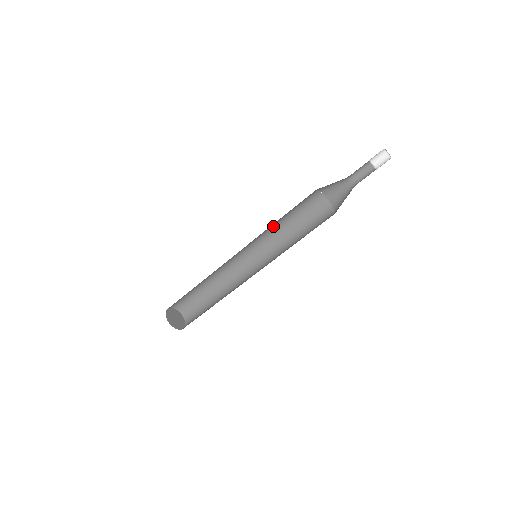
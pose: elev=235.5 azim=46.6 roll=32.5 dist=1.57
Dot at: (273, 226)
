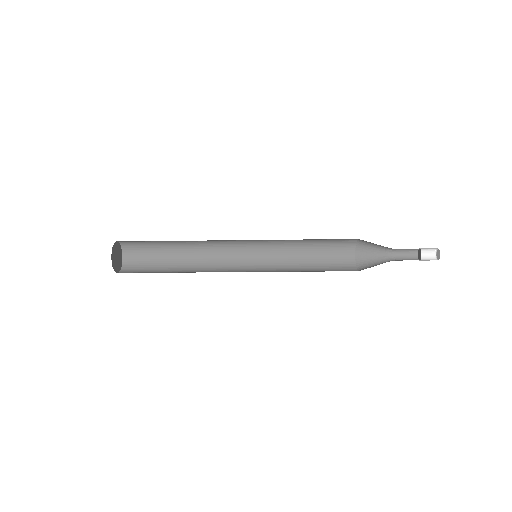
Dot at: occluded
